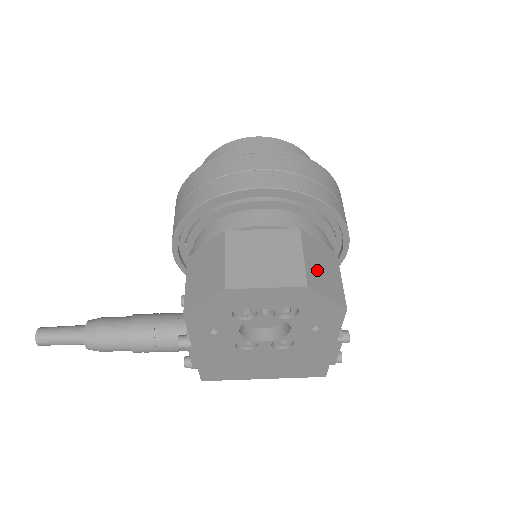
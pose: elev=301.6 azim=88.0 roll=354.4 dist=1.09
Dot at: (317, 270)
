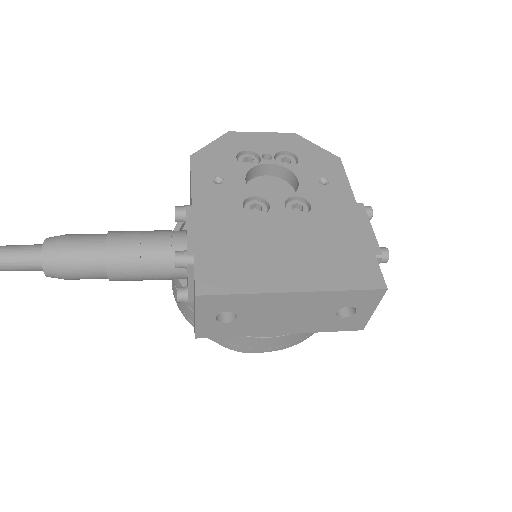
Dot at: occluded
